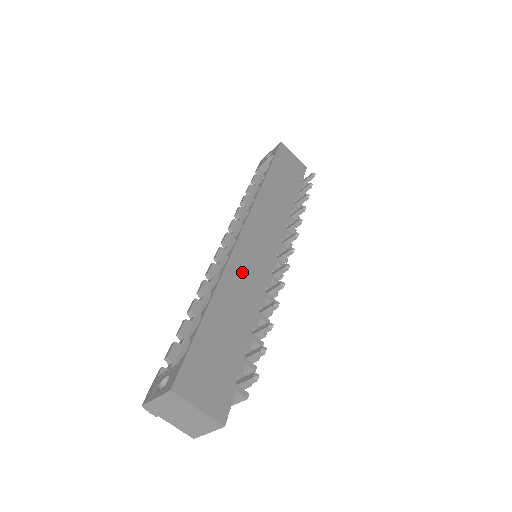
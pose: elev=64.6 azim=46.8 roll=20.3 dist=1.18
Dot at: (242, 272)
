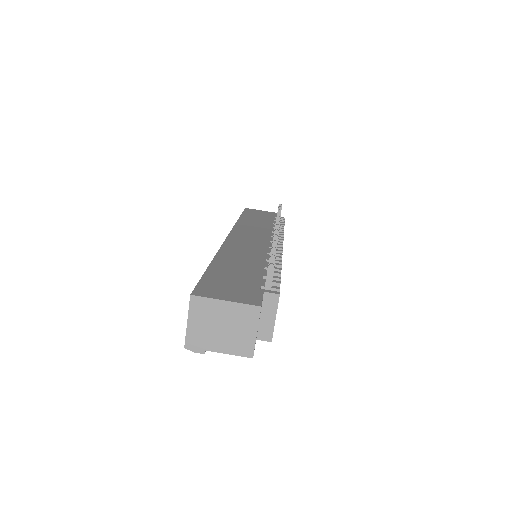
Dot at: (238, 249)
